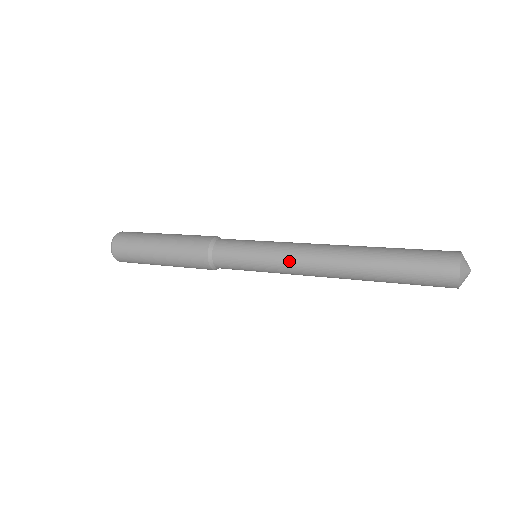
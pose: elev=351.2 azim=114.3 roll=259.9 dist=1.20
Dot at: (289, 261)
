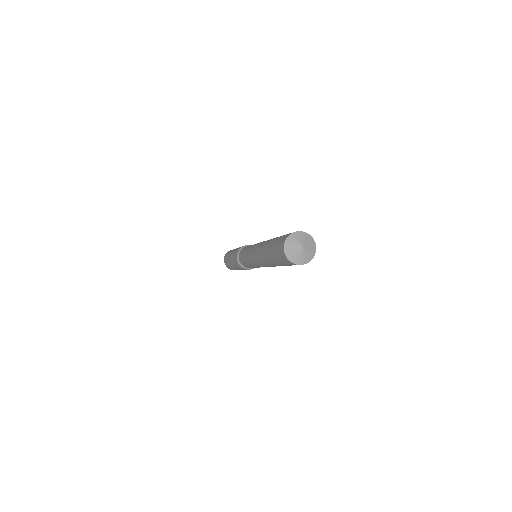
Dot at: (255, 264)
